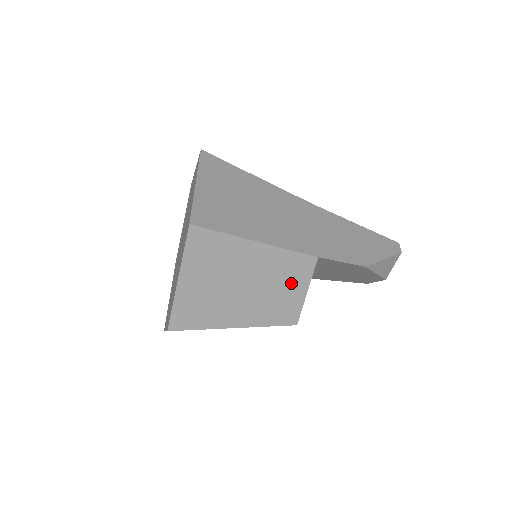
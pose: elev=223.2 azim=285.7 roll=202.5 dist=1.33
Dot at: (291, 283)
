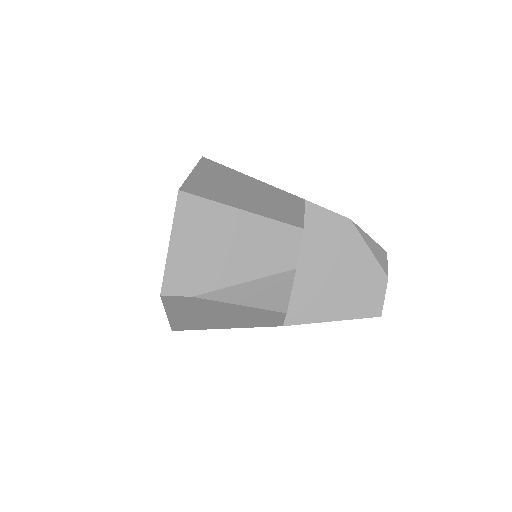
Dot at: (287, 204)
